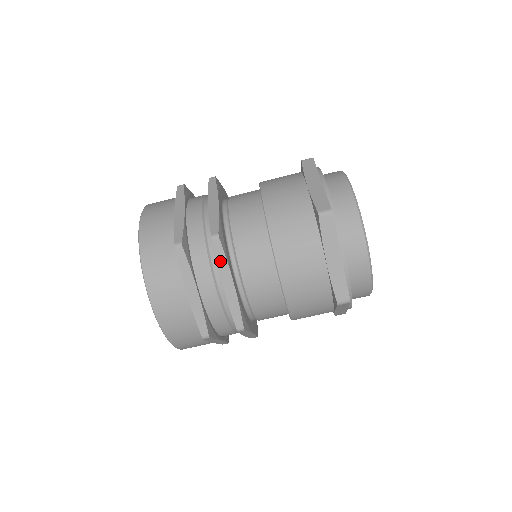
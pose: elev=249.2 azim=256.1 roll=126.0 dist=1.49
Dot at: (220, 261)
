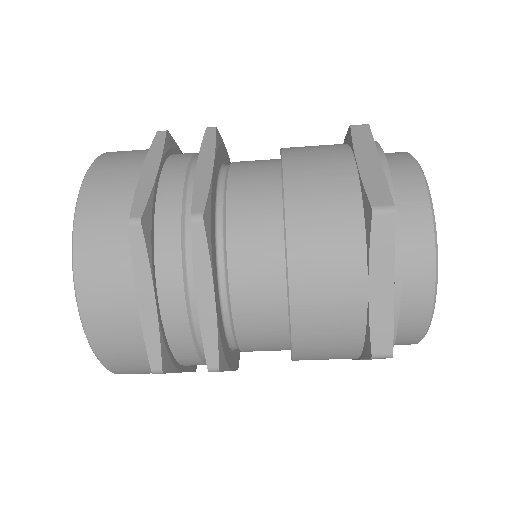
Dot at: (199, 258)
